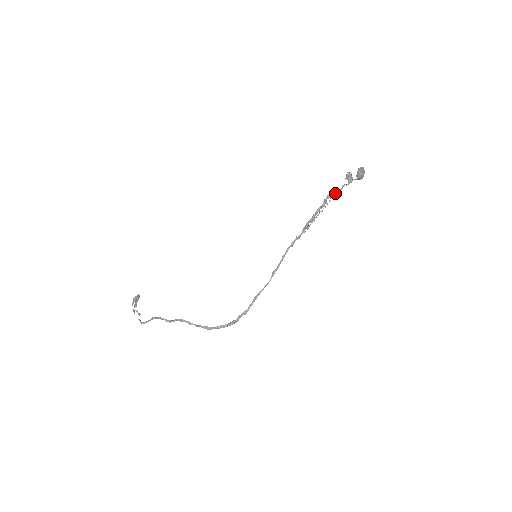
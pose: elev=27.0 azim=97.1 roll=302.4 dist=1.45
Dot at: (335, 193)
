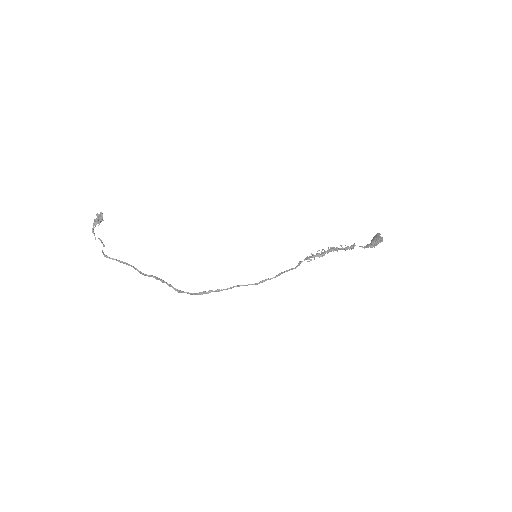
Dot at: (351, 249)
